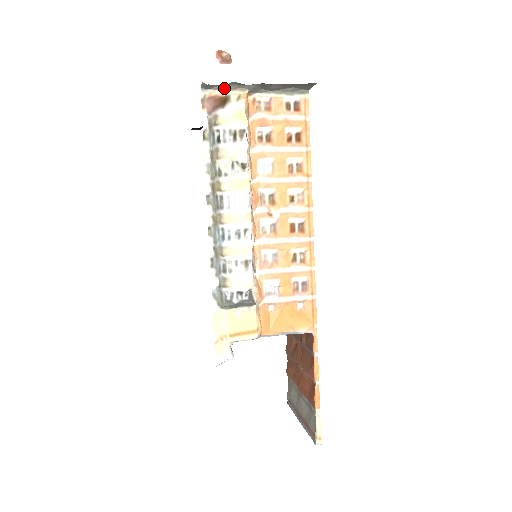
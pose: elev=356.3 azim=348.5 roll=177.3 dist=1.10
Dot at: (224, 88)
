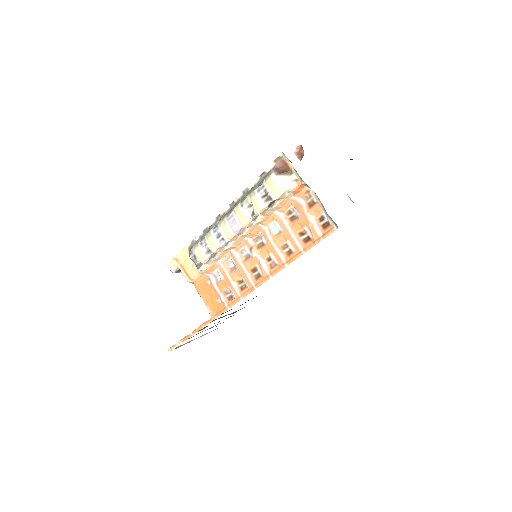
Dot at: occluded
